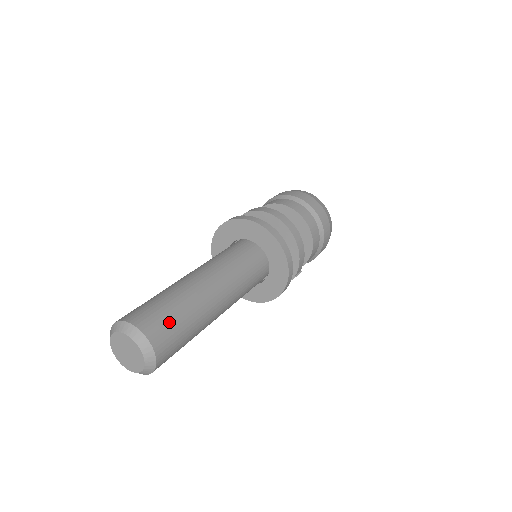
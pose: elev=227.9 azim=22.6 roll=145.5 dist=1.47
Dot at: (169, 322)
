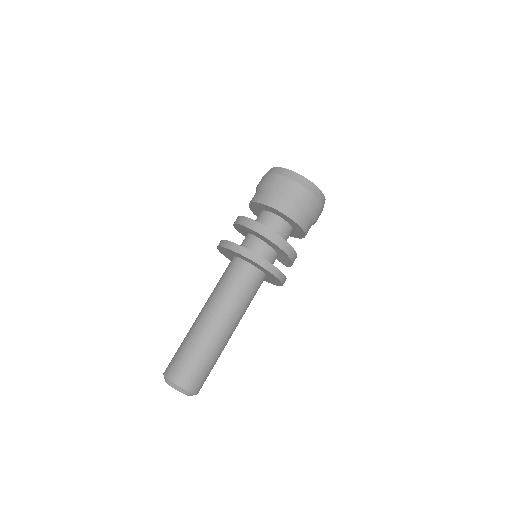
Dot at: (203, 375)
